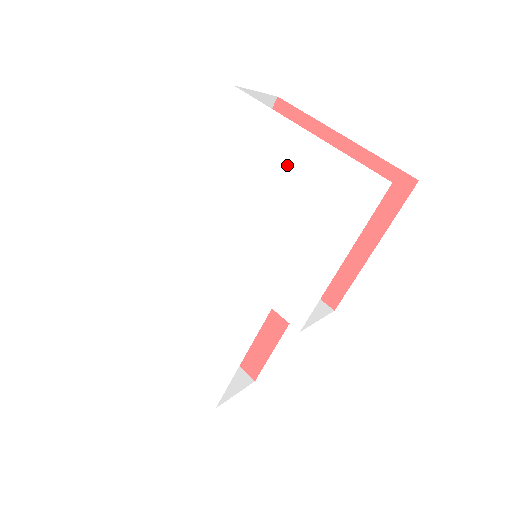
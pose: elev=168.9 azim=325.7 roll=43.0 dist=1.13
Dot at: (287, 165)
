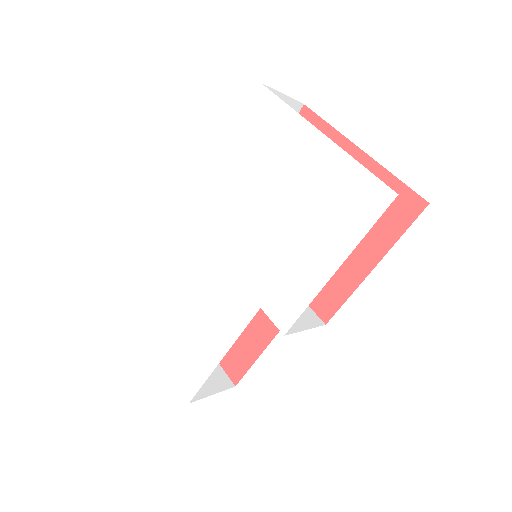
Dot at: (299, 165)
